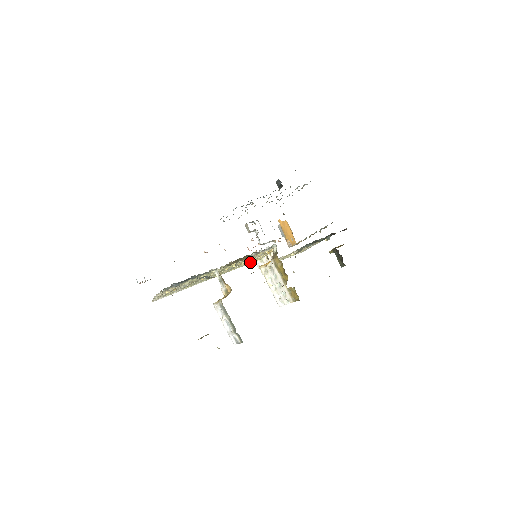
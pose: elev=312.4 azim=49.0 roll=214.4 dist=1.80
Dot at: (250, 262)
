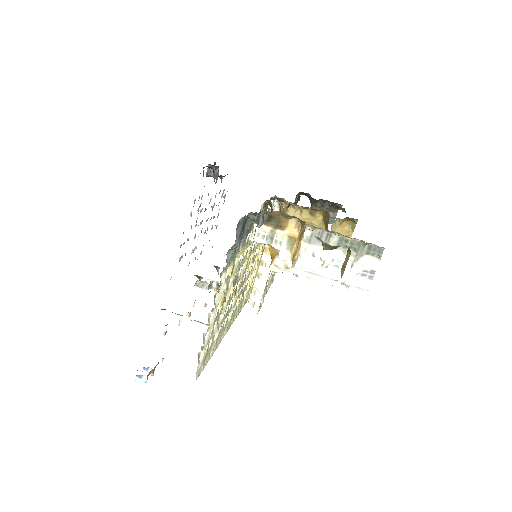
Dot at: (246, 296)
